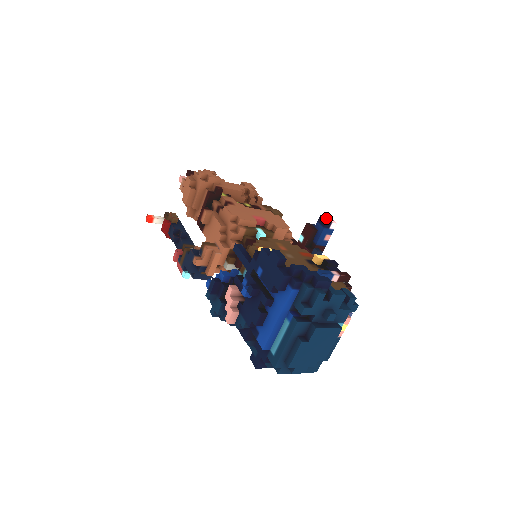
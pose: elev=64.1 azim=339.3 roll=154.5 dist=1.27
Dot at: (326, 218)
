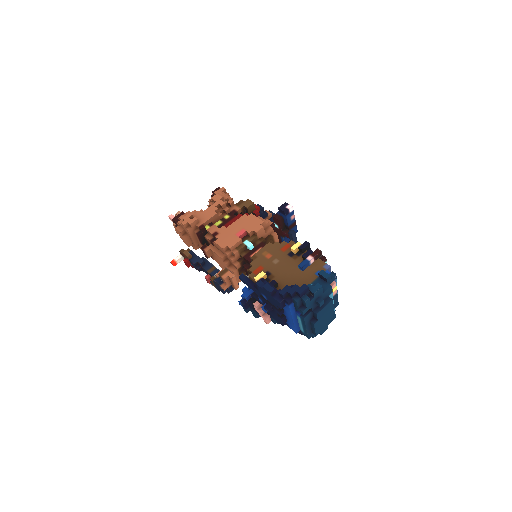
Dot at: (283, 207)
